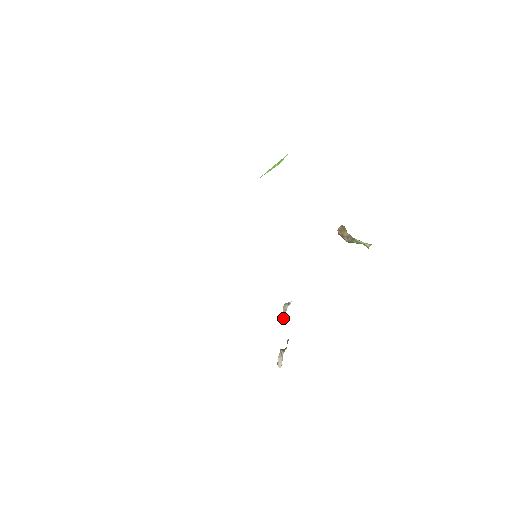
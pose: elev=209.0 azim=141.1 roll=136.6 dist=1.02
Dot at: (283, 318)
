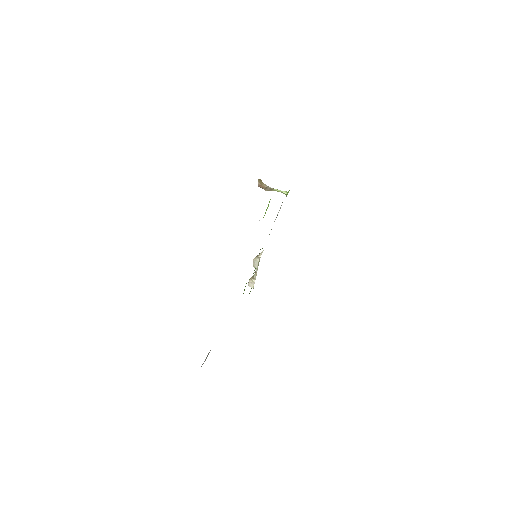
Dot at: (254, 265)
